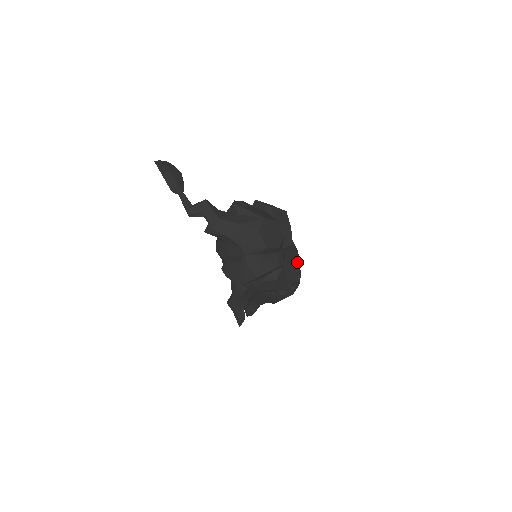
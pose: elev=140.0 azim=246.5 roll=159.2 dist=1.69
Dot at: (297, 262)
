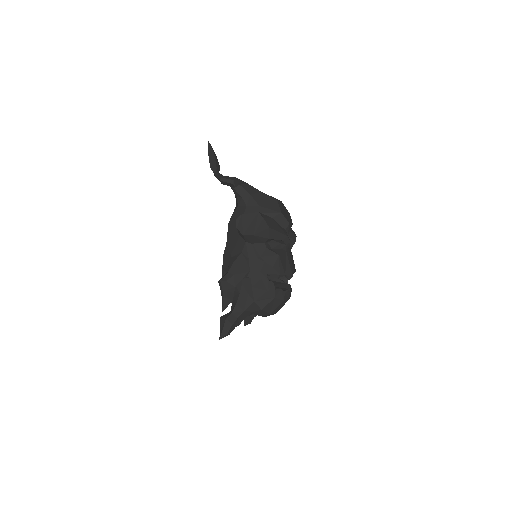
Dot at: (294, 267)
